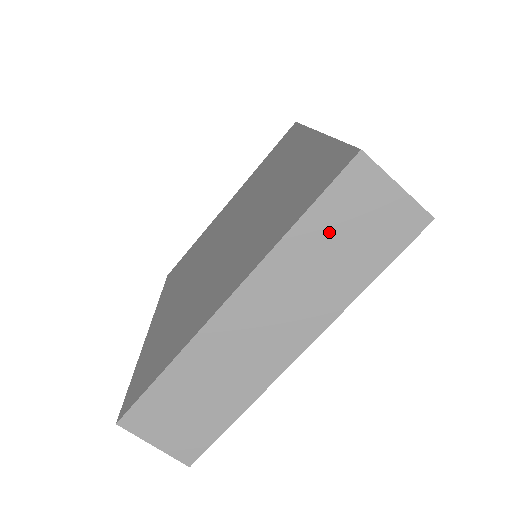
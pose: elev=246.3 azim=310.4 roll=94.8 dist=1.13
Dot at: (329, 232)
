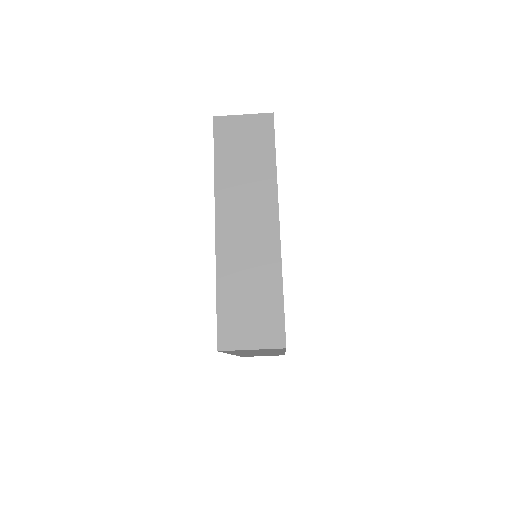
Dot at: (233, 156)
